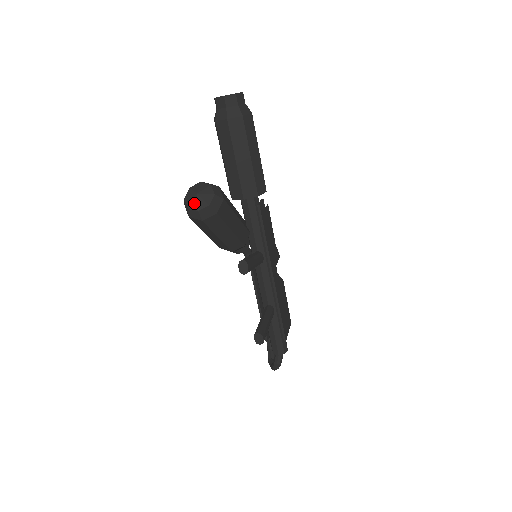
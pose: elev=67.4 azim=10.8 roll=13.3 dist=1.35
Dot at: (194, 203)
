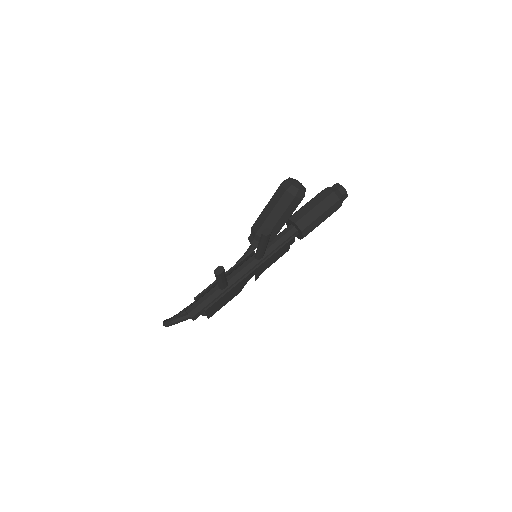
Dot at: (294, 181)
